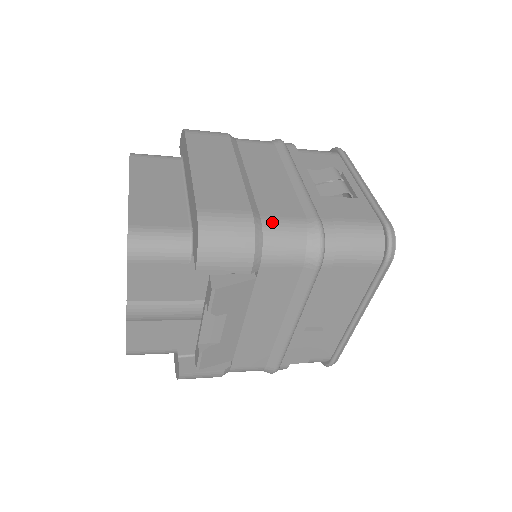
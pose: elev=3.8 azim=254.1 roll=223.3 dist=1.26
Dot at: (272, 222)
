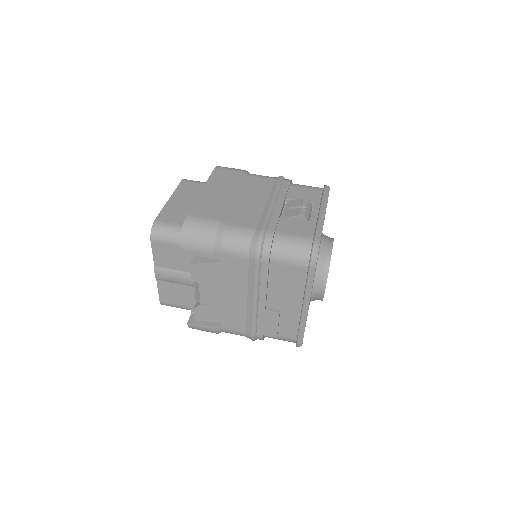
Dot at: (232, 228)
